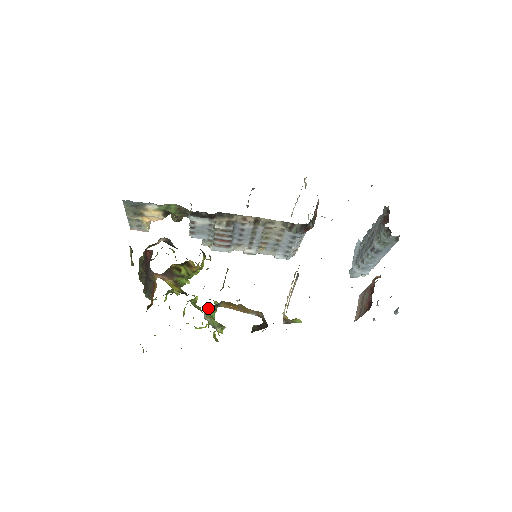
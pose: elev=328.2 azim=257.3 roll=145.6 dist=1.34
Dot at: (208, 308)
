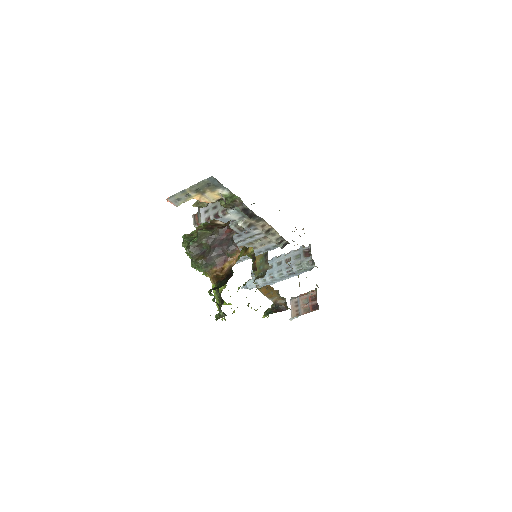
Dot at: occluded
